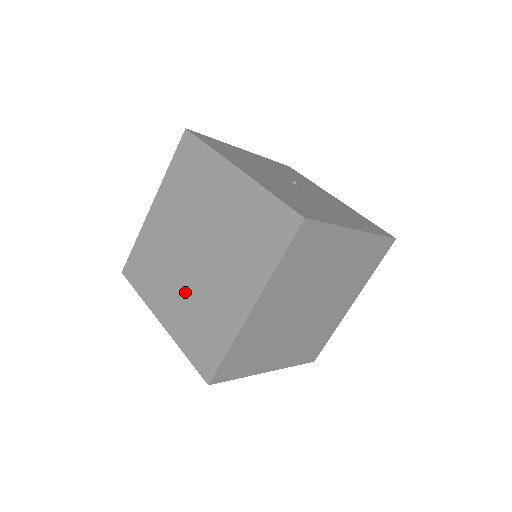
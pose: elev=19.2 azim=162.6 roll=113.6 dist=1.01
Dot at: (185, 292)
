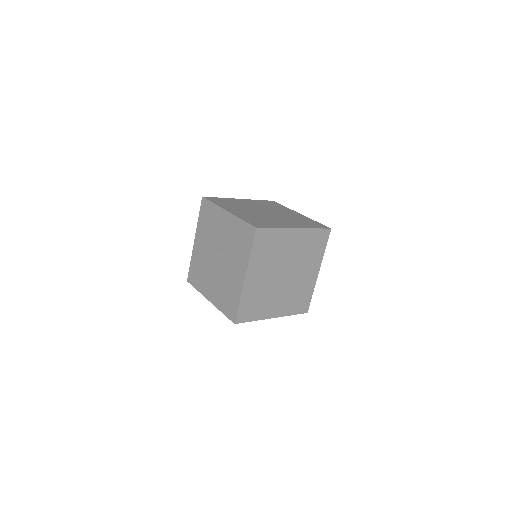
Dot at: (252, 214)
